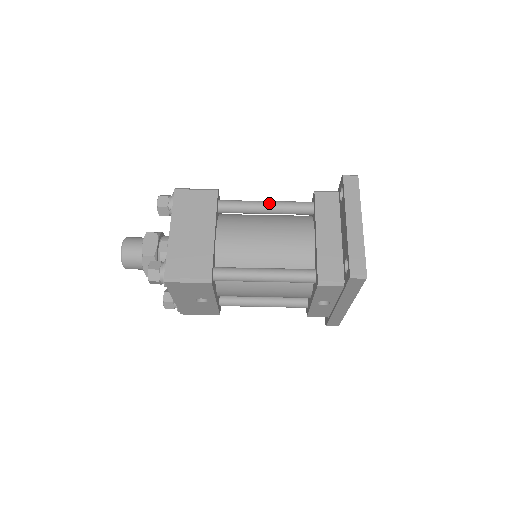
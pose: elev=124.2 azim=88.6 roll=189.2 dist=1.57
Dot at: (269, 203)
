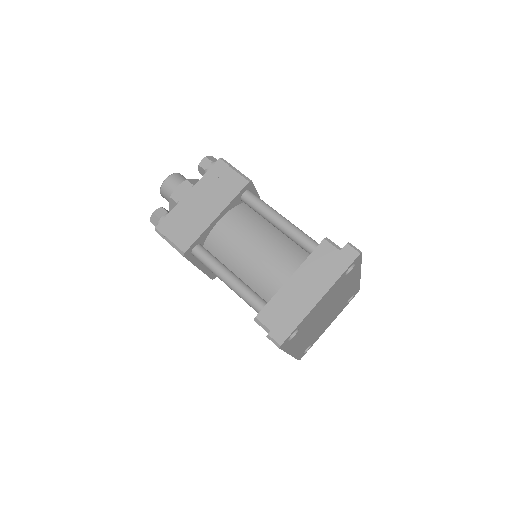
Dot at: (282, 221)
